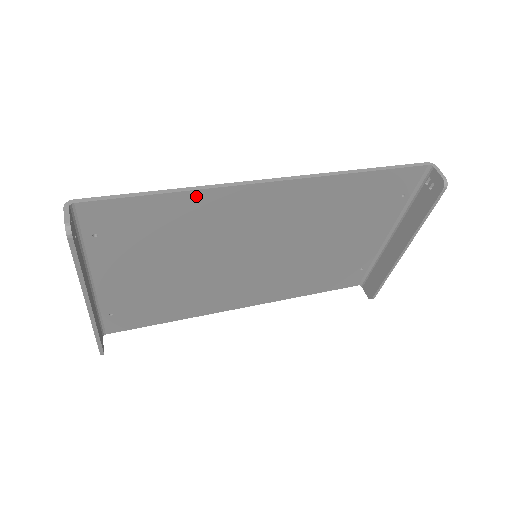
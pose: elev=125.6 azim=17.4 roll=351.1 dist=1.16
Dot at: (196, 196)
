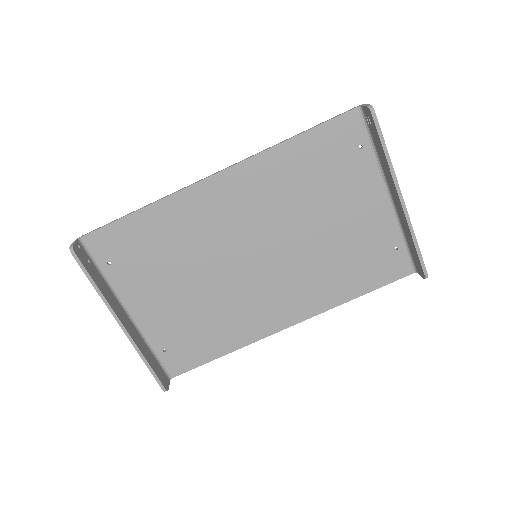
Dot at: (162, 206)
